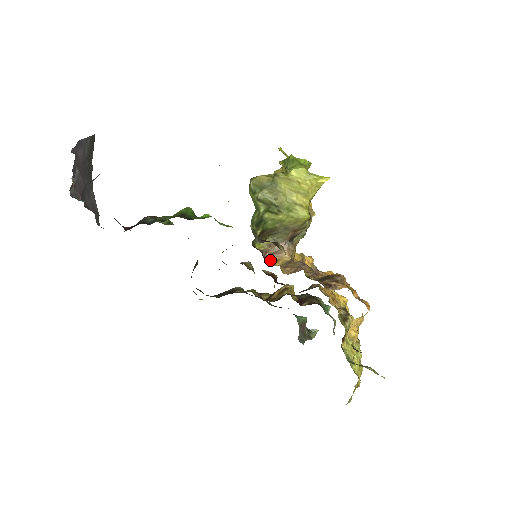
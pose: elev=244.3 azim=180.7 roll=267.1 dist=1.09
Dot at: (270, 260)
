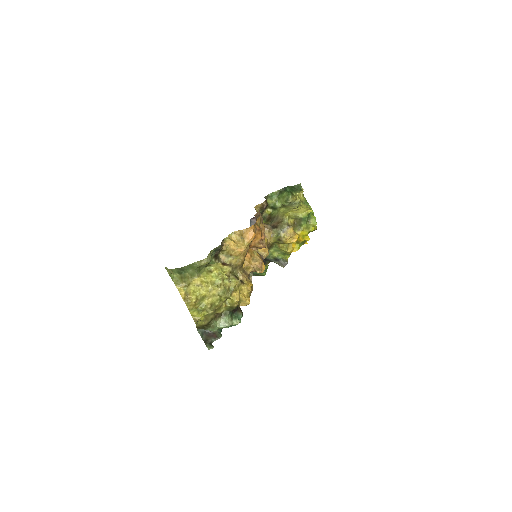
Dot at: occluded
